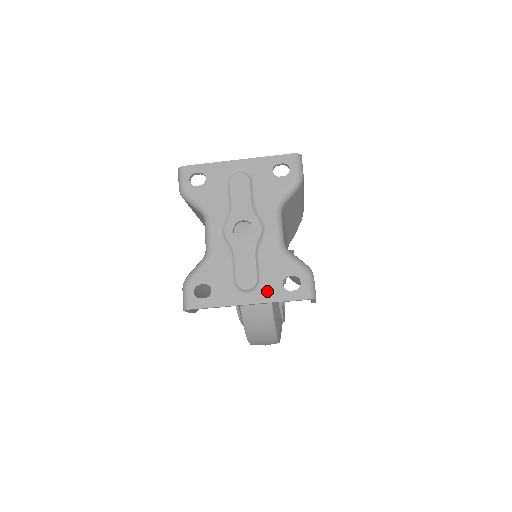
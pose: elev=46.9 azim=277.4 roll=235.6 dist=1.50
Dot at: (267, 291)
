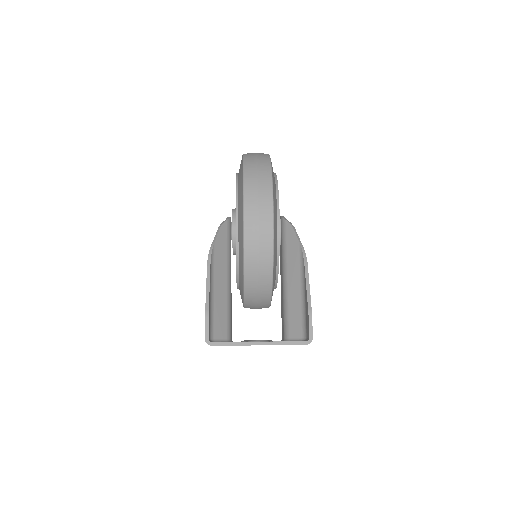
Dot at: occluded
